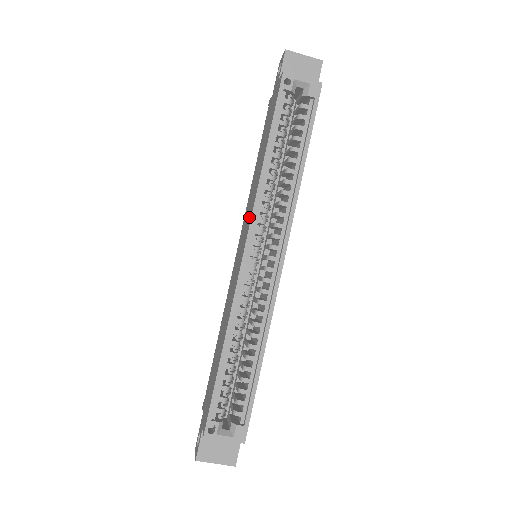
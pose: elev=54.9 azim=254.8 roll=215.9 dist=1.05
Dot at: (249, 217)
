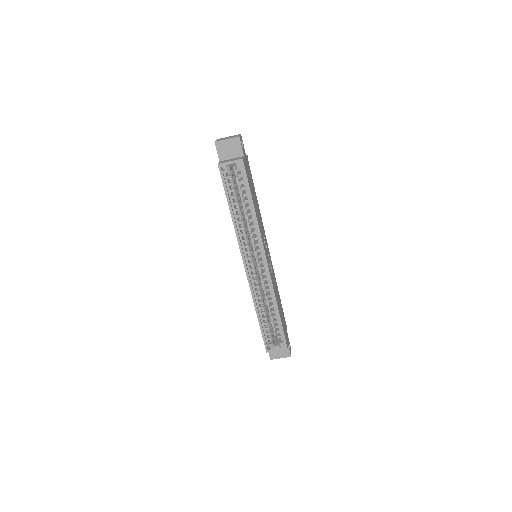
Dot at: occluded
